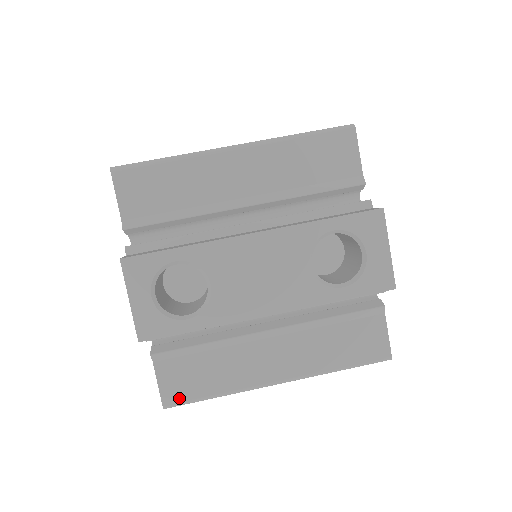
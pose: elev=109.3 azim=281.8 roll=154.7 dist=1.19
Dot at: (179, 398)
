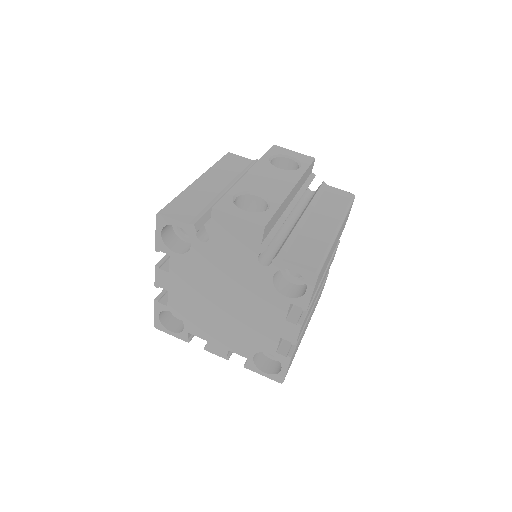
Dot at: (316, 264)
